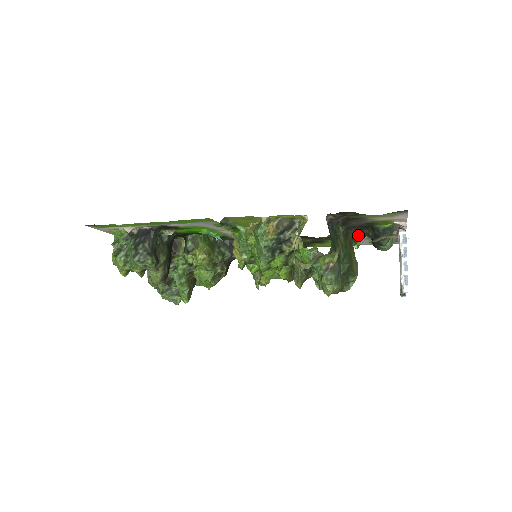
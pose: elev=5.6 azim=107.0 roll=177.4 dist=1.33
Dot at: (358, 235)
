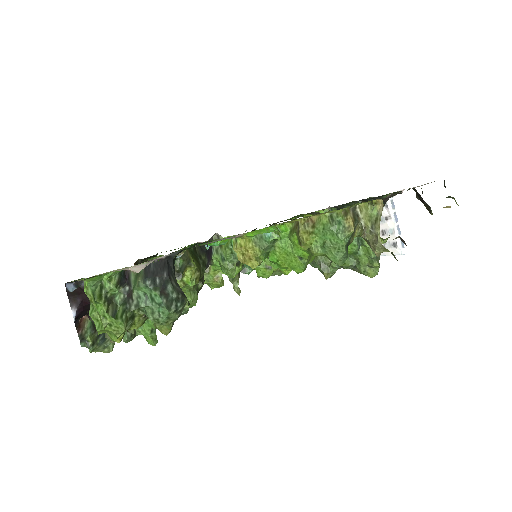
Dot at: occluded
